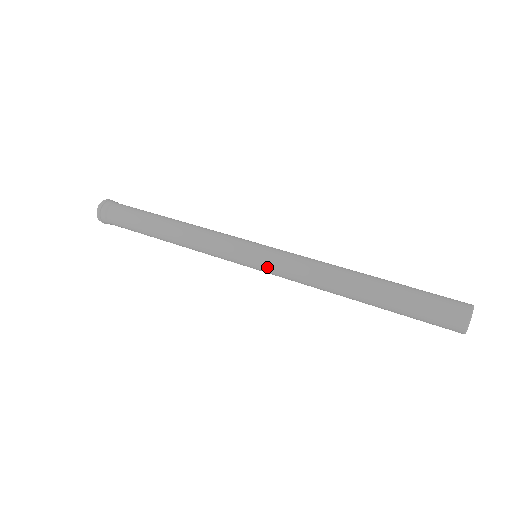
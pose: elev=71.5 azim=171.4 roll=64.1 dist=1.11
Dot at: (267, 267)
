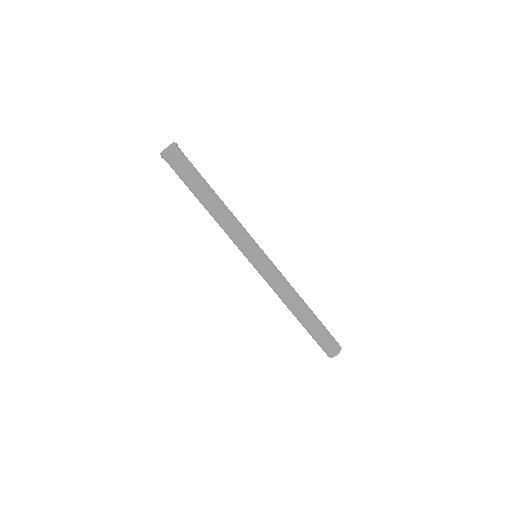
Dot at: (259, 271)
